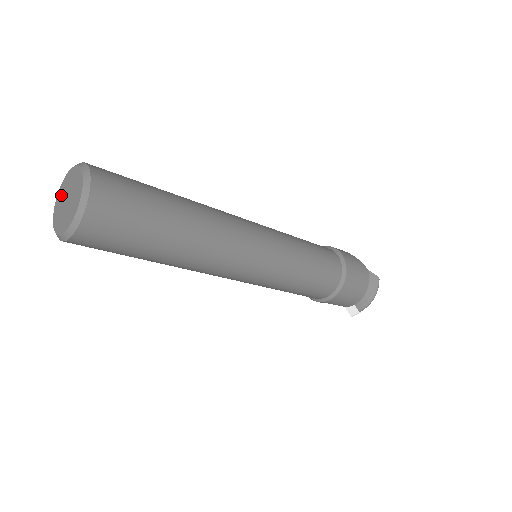
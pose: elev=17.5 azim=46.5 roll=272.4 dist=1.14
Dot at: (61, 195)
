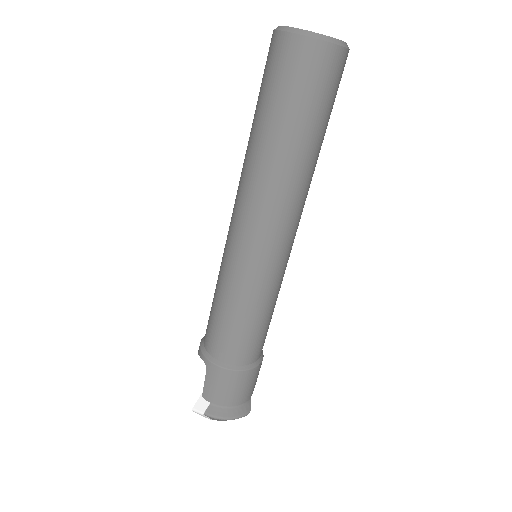
Dot at: occluded
